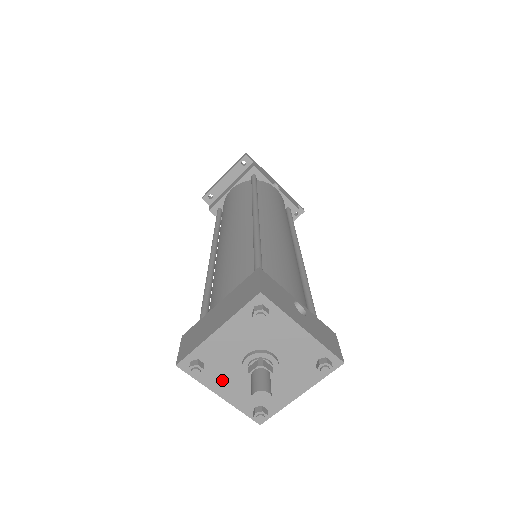
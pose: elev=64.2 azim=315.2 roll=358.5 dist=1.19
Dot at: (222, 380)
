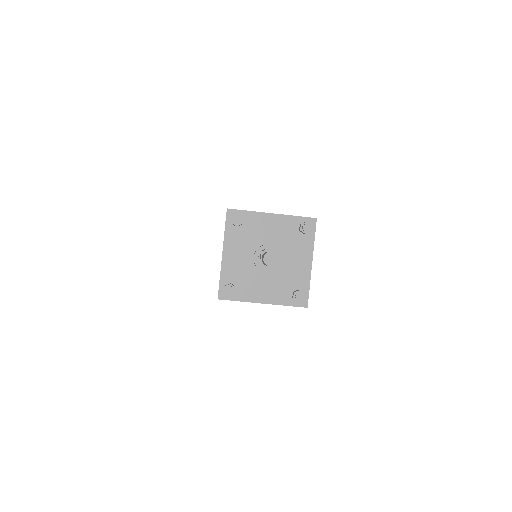
Dot at: (237, 245)
